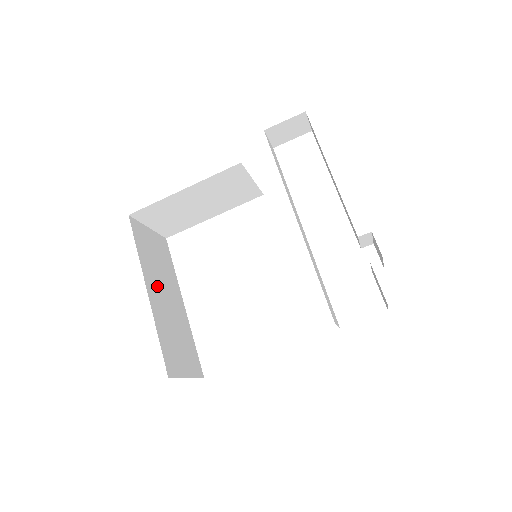
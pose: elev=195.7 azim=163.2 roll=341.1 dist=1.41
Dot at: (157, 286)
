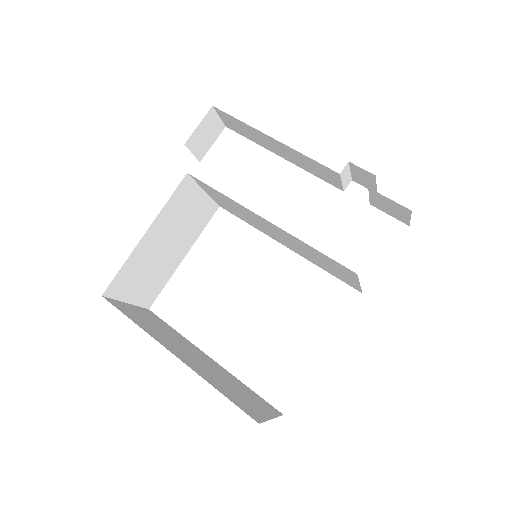
Dot at: (177, 348)
